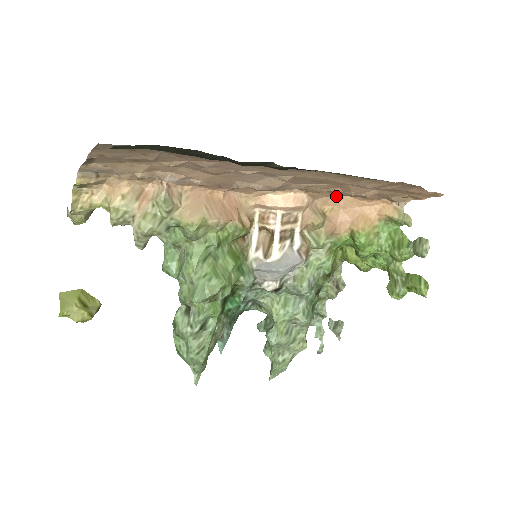
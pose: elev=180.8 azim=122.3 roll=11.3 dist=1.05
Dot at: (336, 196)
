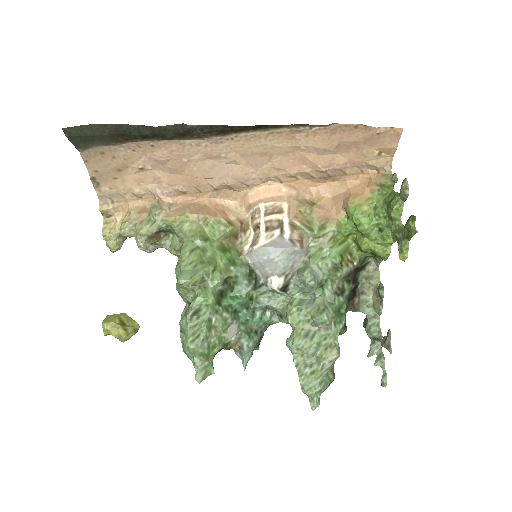
Dot at: (322, 185)
